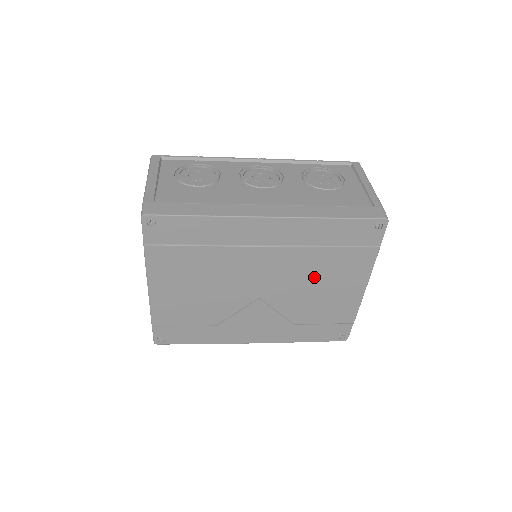
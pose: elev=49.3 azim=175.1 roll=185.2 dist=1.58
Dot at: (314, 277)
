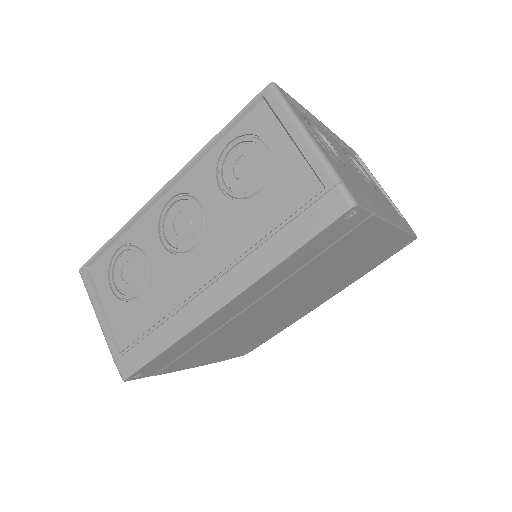
Dot at: (325, 269)
